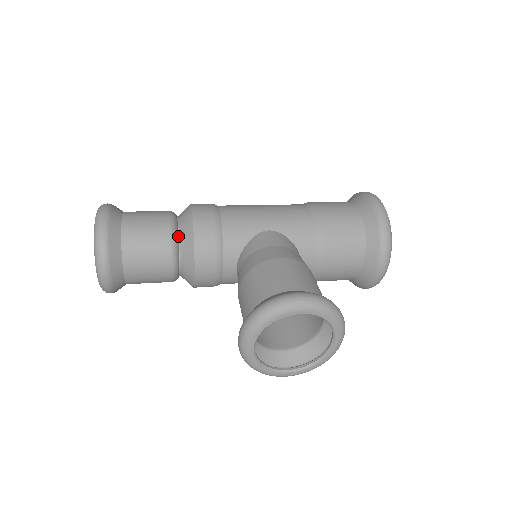
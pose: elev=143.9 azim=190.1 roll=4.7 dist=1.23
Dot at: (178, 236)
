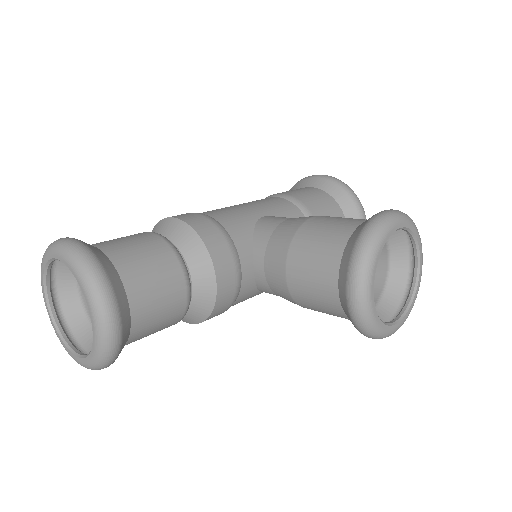
Dot at: (175, 248)
